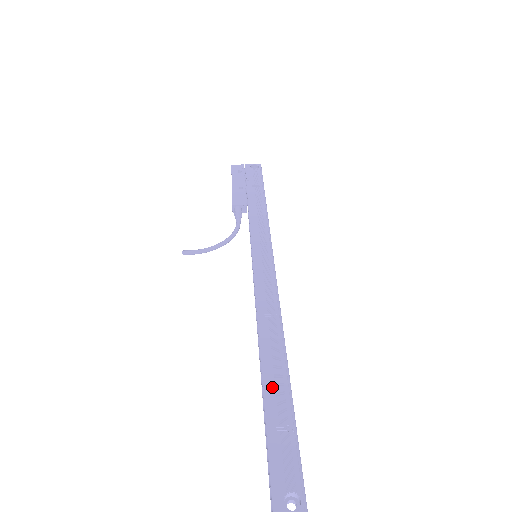
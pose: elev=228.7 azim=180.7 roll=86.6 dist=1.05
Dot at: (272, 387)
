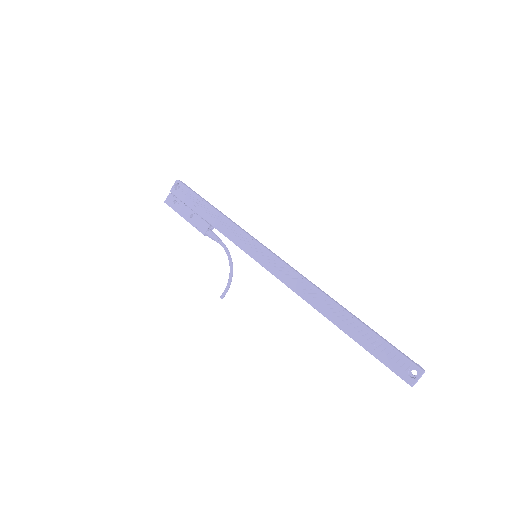
Dot at: (350, 330)
